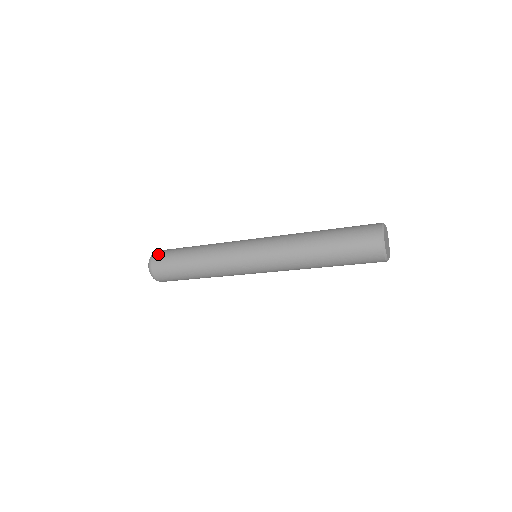
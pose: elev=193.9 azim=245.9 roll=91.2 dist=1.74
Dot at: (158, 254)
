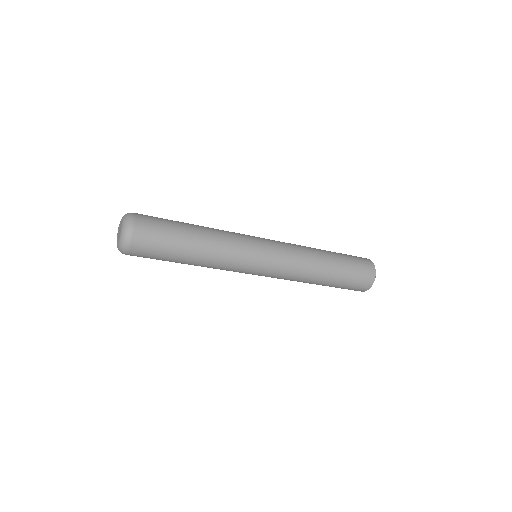
Dot at: (143, 222)
